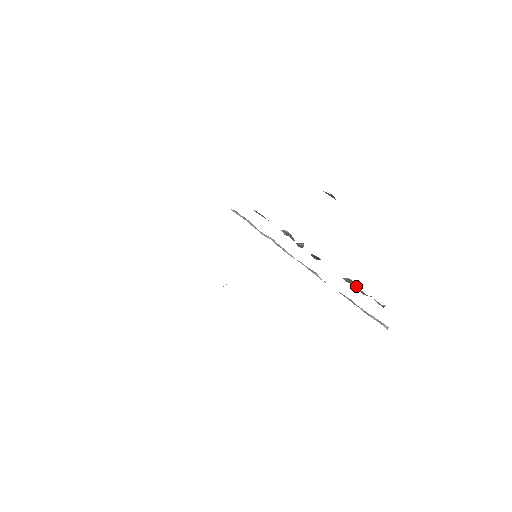
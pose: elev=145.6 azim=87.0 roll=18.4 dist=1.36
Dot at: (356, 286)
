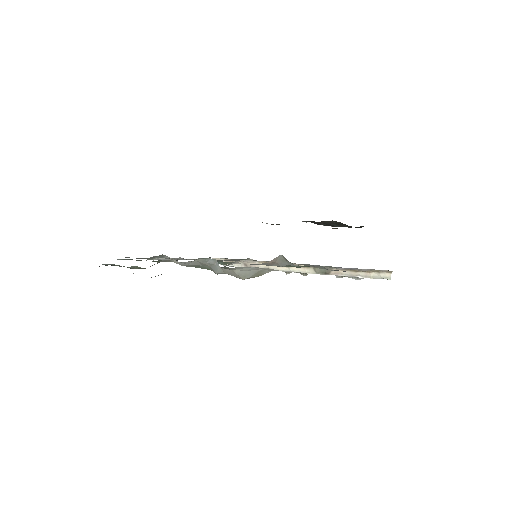
Dot at: occluded
